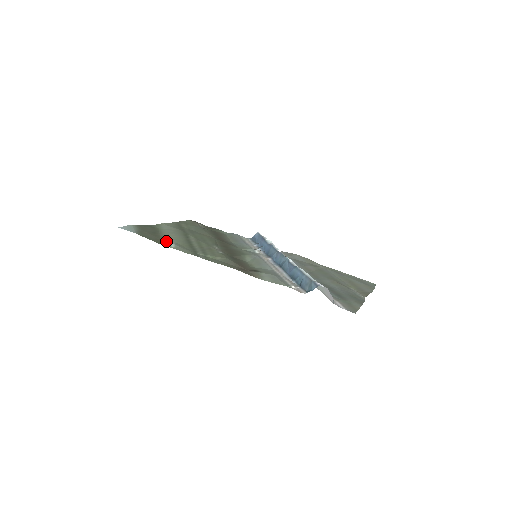
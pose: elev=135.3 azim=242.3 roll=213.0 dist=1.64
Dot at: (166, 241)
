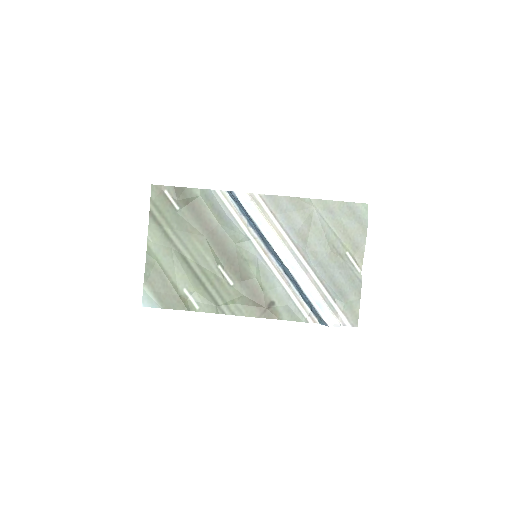
Dot at: (187, 301)
